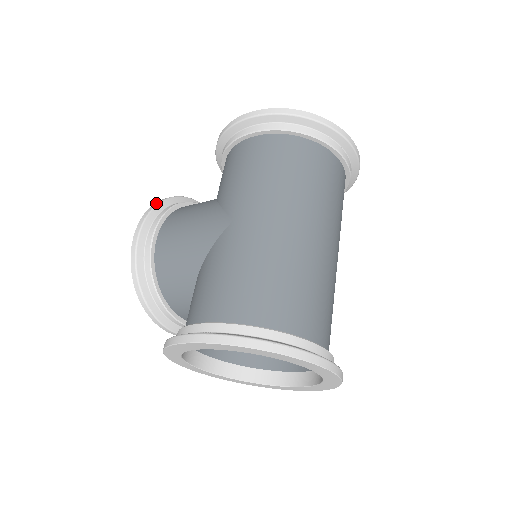
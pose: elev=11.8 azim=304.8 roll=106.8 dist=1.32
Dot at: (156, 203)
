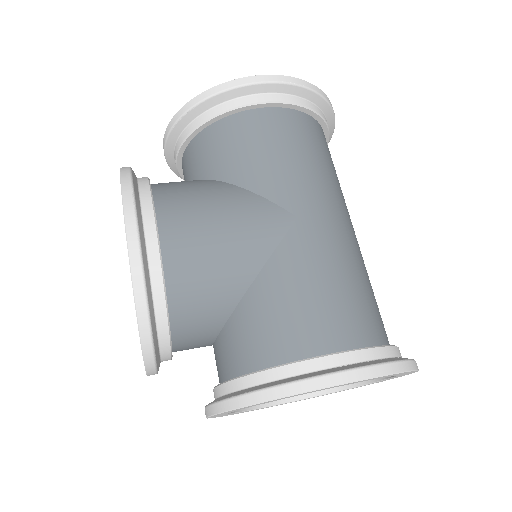
Dot at: (126, 177)
